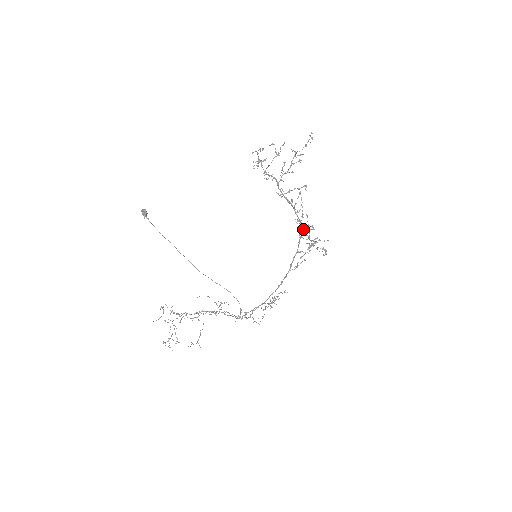
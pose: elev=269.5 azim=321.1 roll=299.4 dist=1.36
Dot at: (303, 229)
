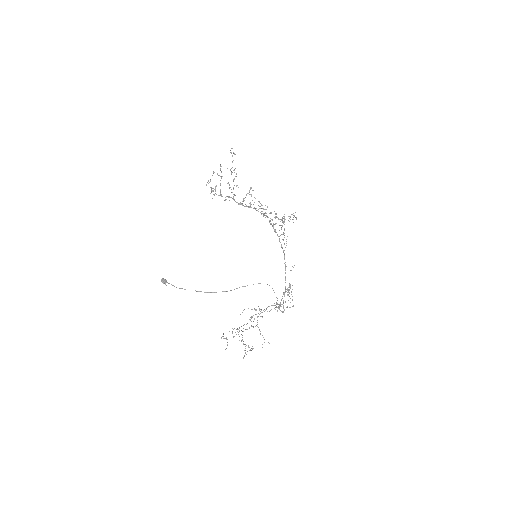
Dot at: (270, 220)
